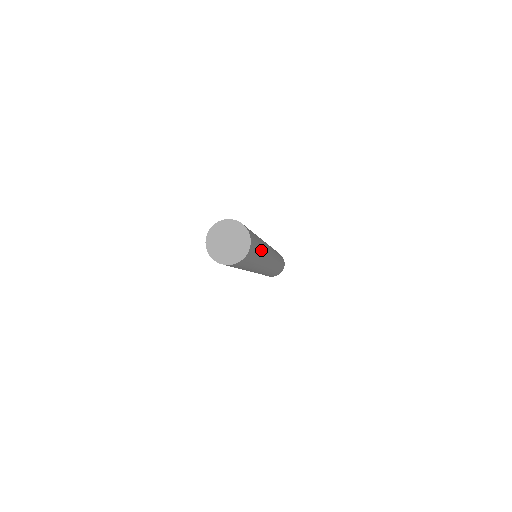
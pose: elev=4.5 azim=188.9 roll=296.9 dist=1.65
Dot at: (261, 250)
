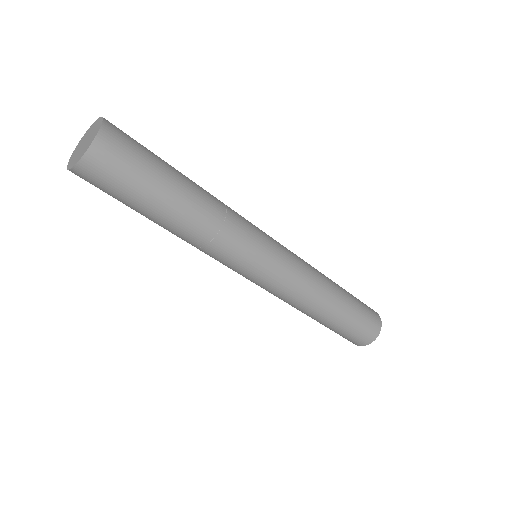
Dot at: (173, 207)
